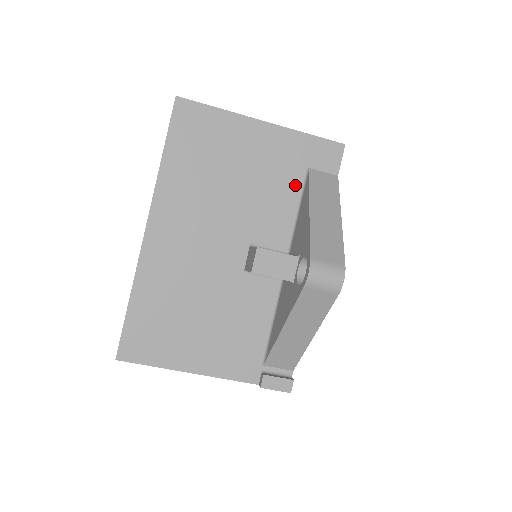
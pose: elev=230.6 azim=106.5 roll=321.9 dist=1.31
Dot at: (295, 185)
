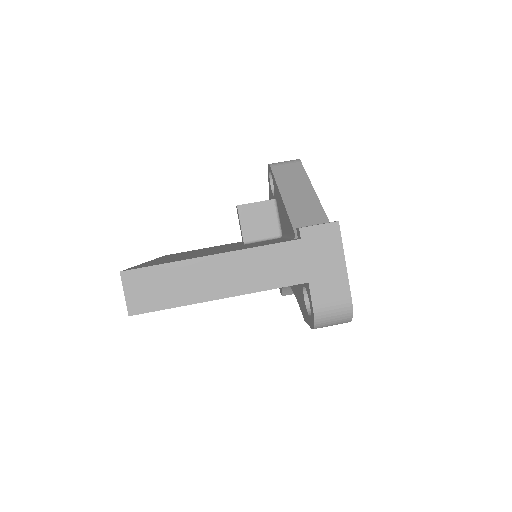
Dot at: occluded
